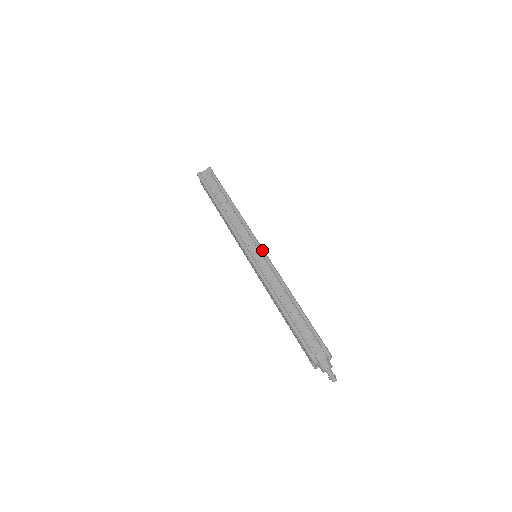
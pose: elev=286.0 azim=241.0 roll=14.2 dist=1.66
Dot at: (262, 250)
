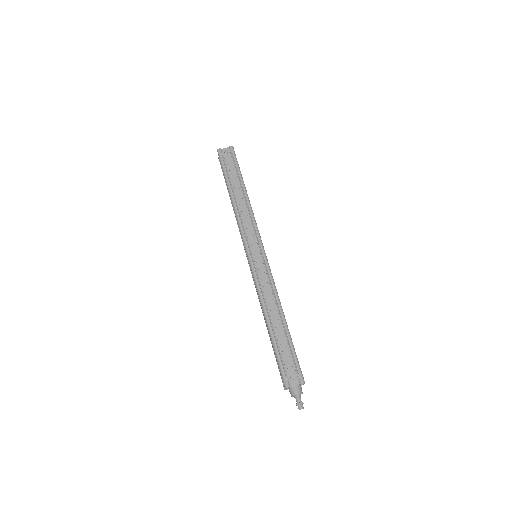
Dot at: (264, 252)
